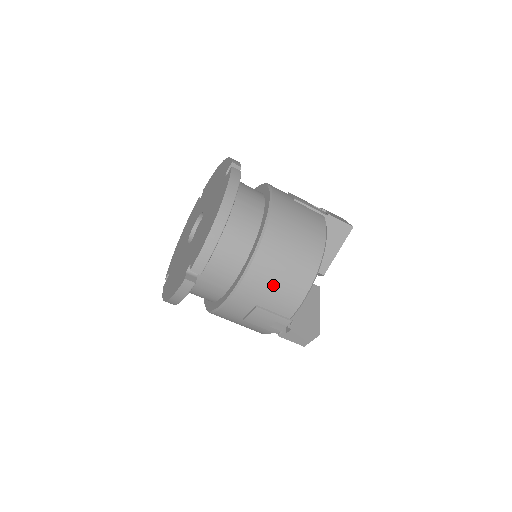
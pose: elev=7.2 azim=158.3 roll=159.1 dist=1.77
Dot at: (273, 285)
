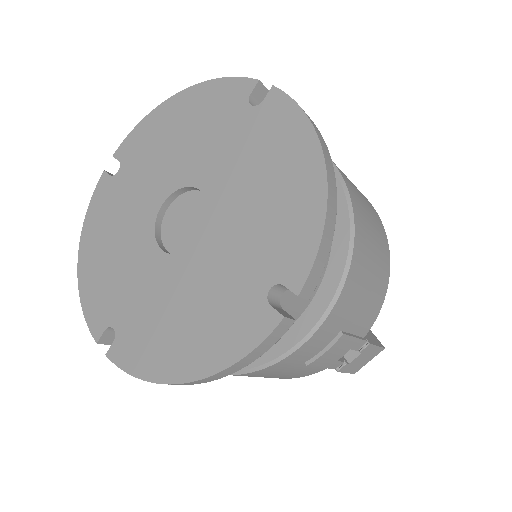
Dot at: (365, 289)
